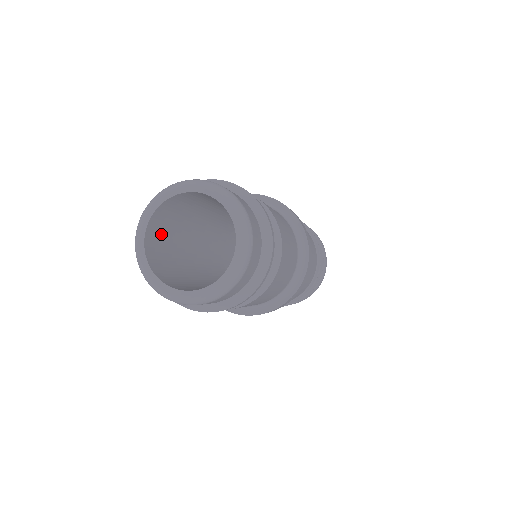
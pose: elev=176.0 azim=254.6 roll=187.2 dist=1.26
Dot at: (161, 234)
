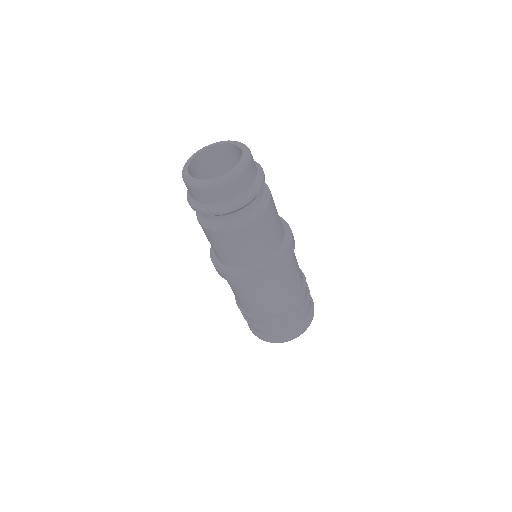
Dot at: (206, 168)
